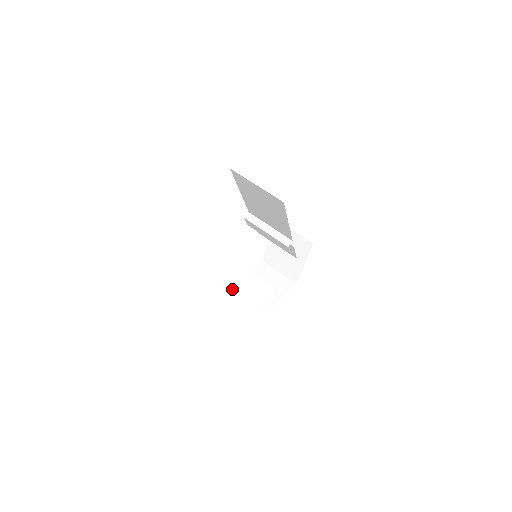
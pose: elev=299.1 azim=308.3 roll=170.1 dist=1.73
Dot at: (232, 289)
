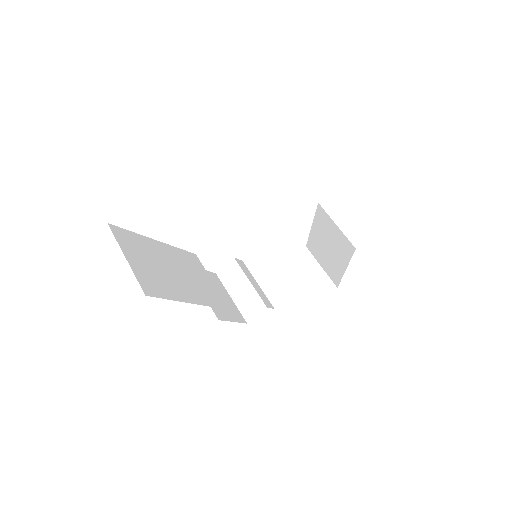
Dot at: (232, 284)
